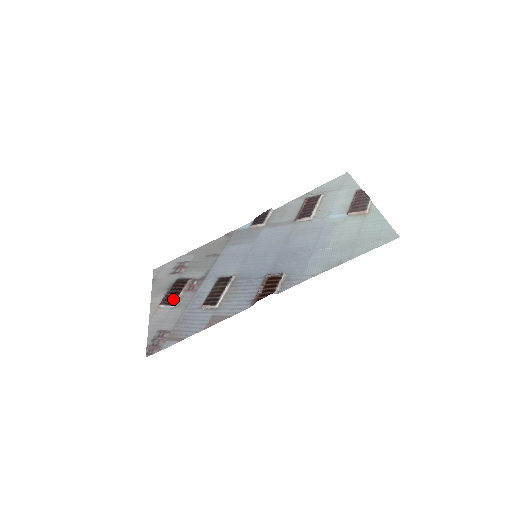
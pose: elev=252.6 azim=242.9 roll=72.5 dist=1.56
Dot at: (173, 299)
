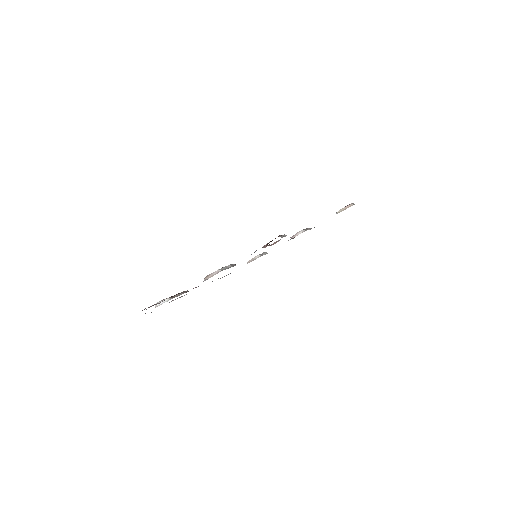
Dot at: (171, 296)
